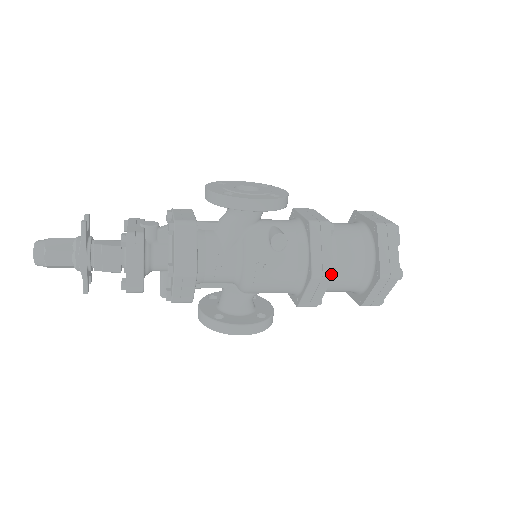
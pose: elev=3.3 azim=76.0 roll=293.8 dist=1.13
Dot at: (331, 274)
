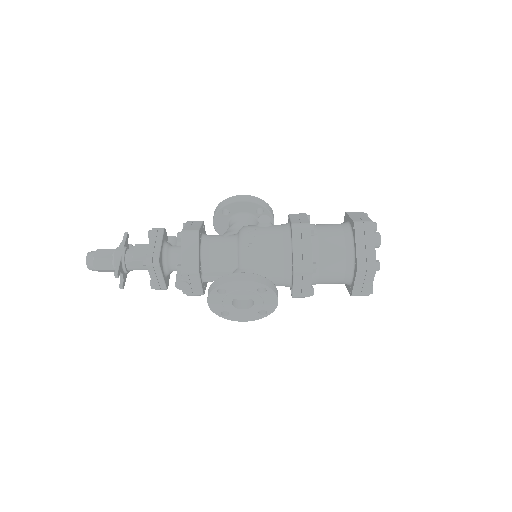
Dot at: (308, 223)
